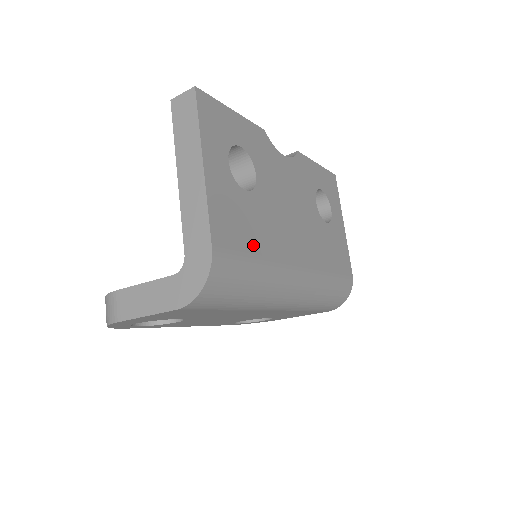
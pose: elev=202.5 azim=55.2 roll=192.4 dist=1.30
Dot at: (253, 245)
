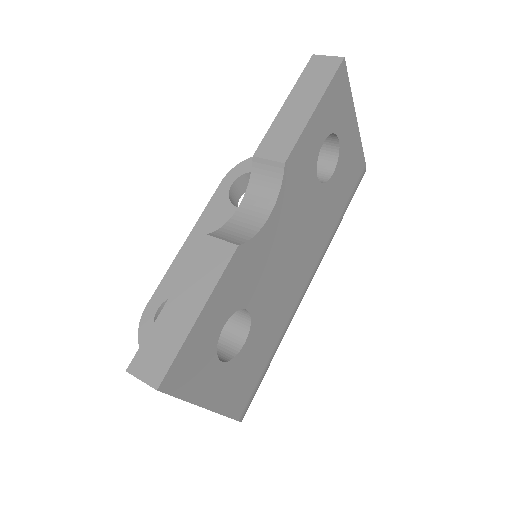
Dot at: (265, 358)
